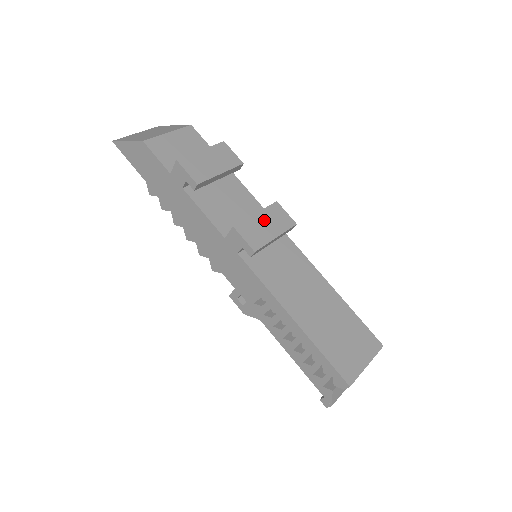
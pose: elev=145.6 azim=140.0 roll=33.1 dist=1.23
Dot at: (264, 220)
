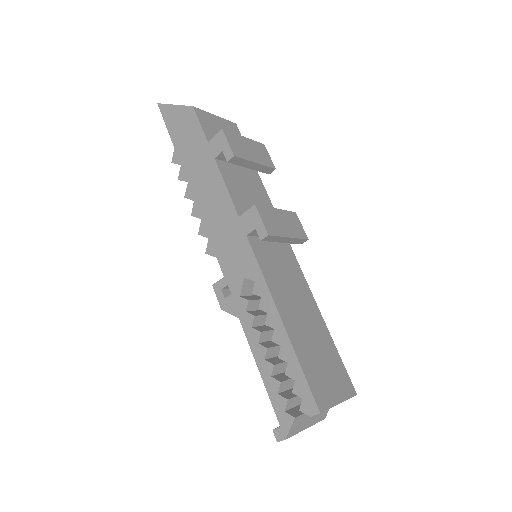
Dot at: (282, 218)
